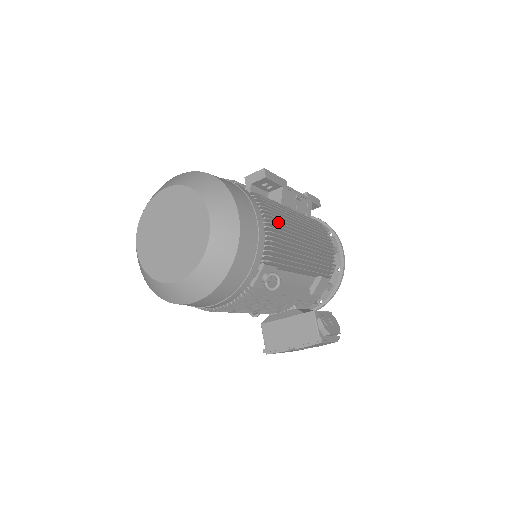
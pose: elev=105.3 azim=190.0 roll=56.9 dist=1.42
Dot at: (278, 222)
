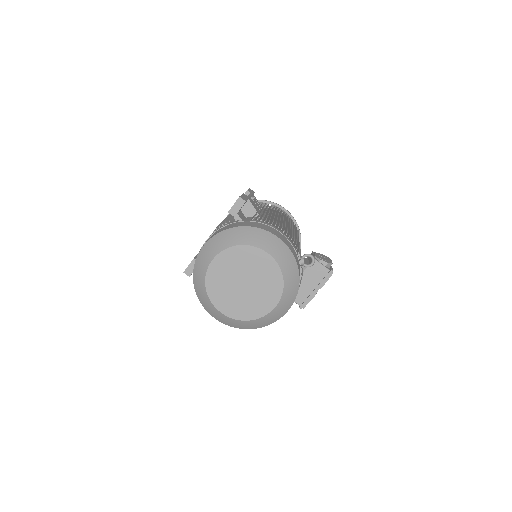
Dot at: occluded
